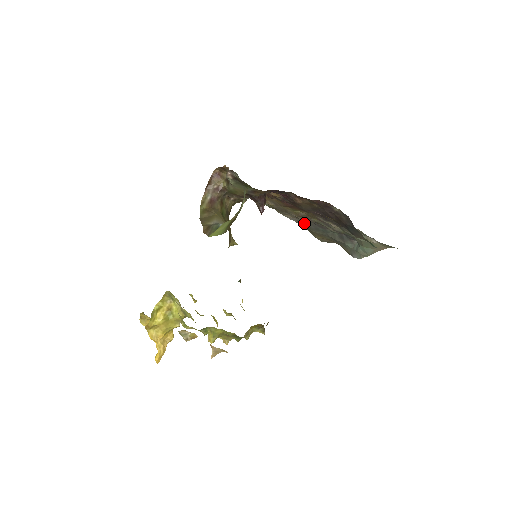
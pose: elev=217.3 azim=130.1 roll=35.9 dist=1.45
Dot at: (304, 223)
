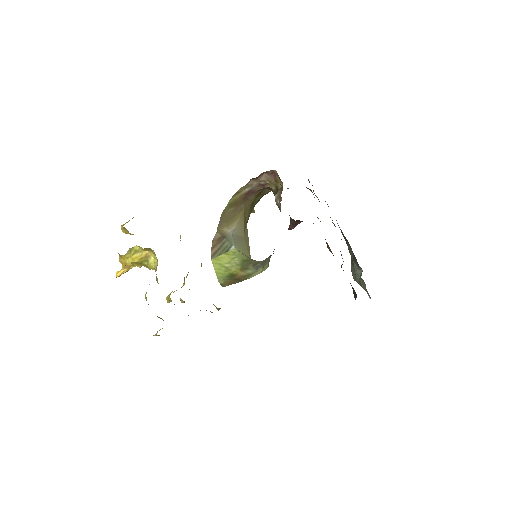
Dot at: occluded
